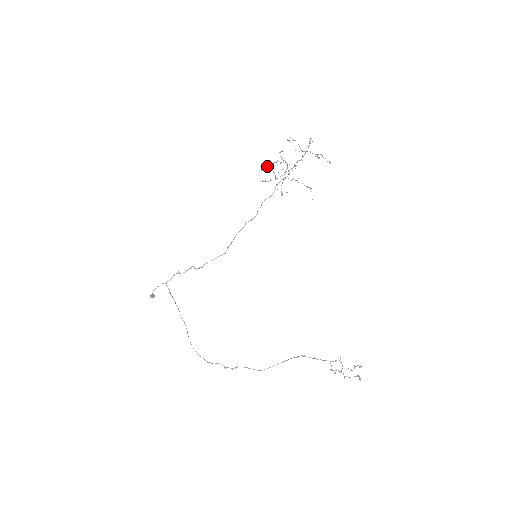
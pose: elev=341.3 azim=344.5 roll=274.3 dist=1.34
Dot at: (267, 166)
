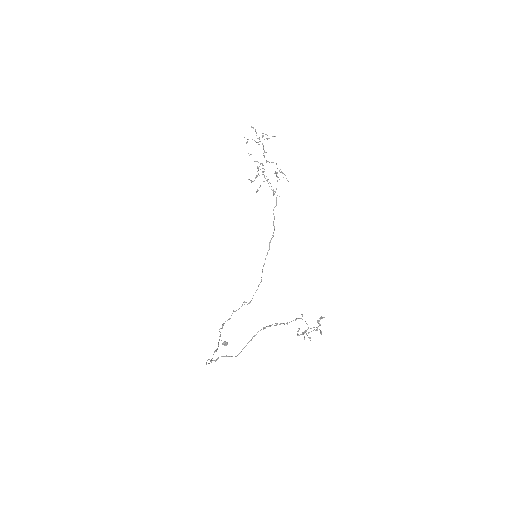
Dot at: (255, 177)
